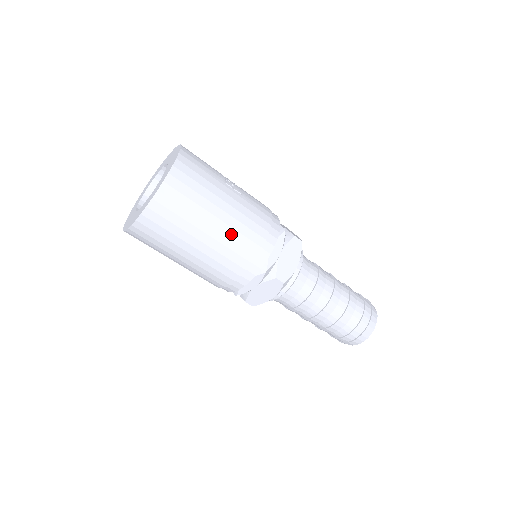
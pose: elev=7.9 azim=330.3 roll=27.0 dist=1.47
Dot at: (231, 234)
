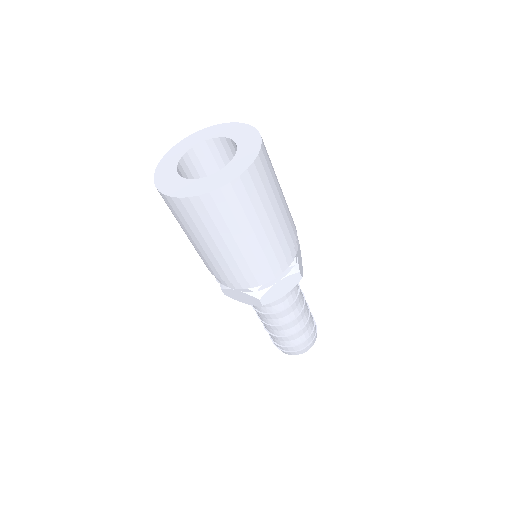
Dot at: (286, 219)
